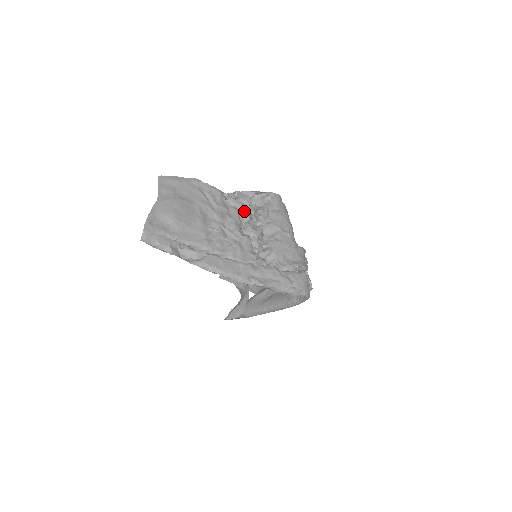
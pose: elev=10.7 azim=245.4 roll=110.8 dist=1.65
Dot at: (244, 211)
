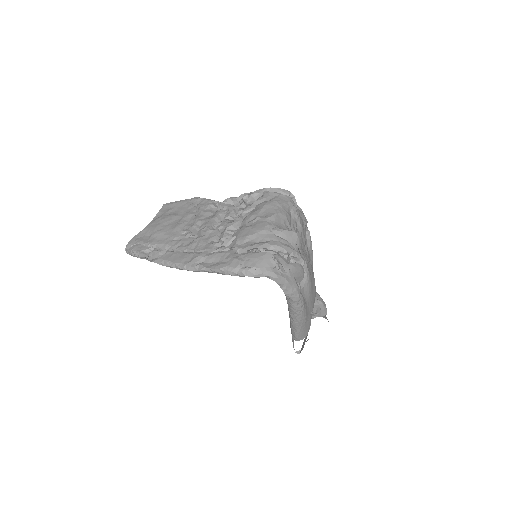
Dot at: (228, 210)
